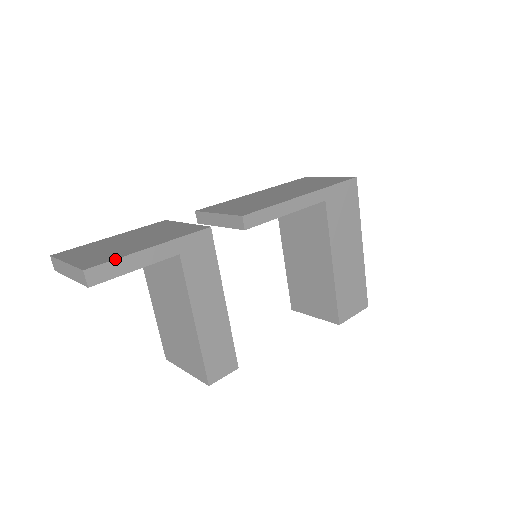
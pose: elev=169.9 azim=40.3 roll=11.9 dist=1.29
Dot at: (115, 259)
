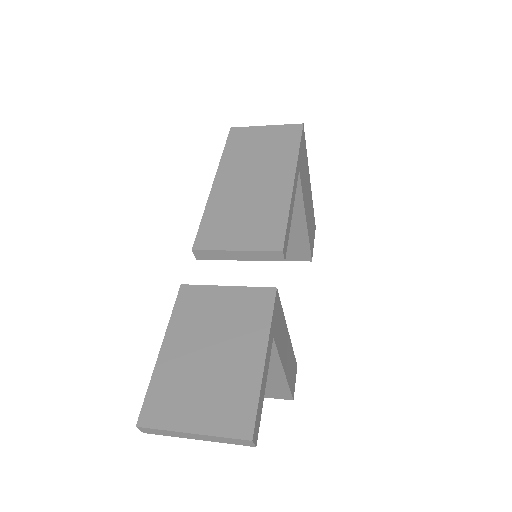
Dot at: (258, 401)
